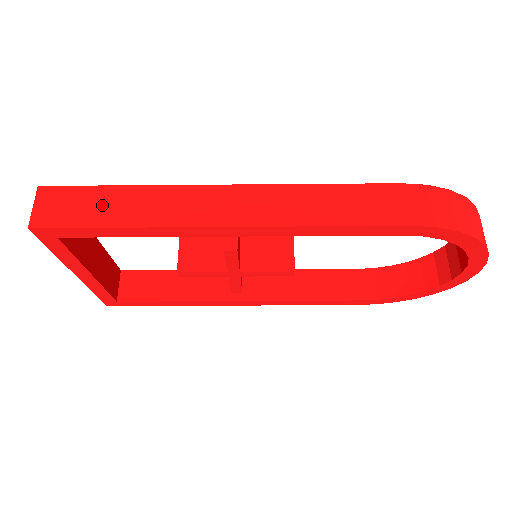
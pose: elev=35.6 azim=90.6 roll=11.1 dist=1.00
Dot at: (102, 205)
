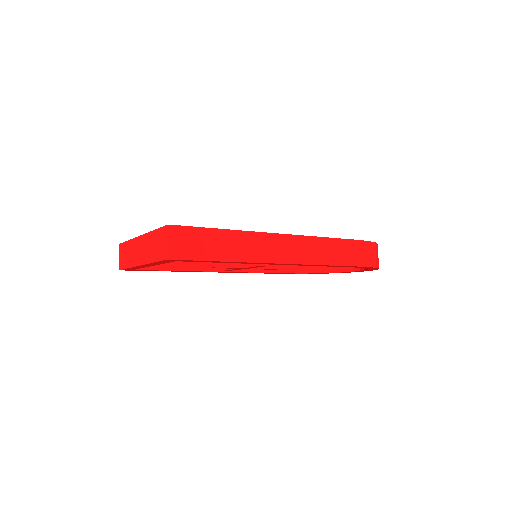
Dot at: (213, 244)
